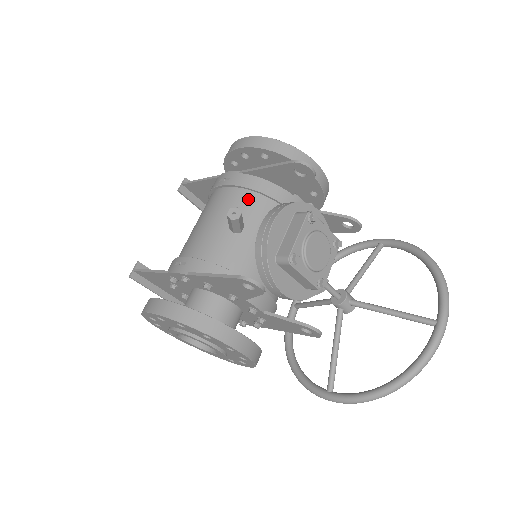
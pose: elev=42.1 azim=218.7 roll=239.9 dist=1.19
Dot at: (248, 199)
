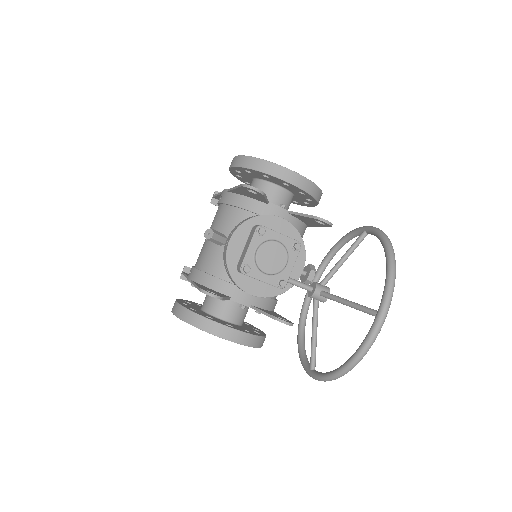
Dot at: (231, 214)
